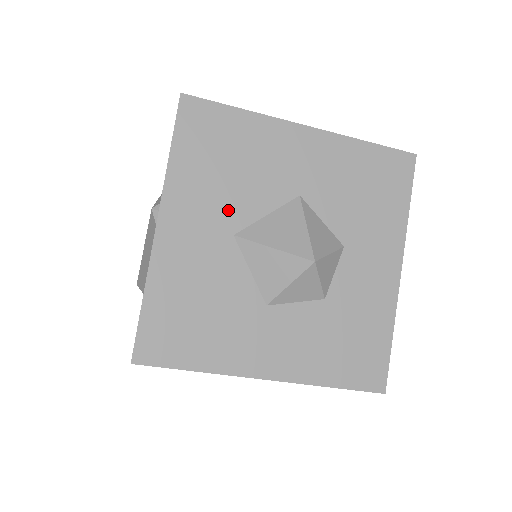
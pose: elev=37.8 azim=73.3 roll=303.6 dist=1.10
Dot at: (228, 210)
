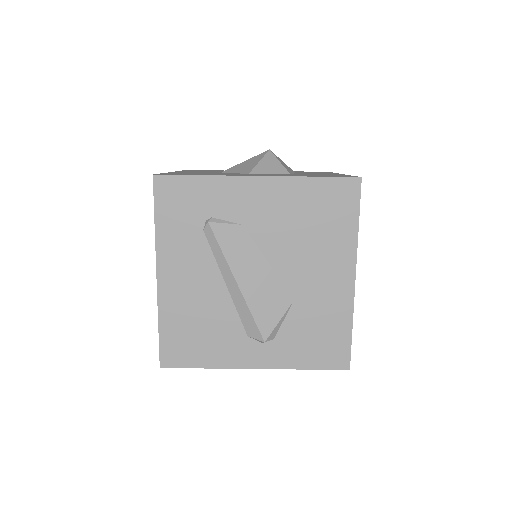
Dot at: occluded
